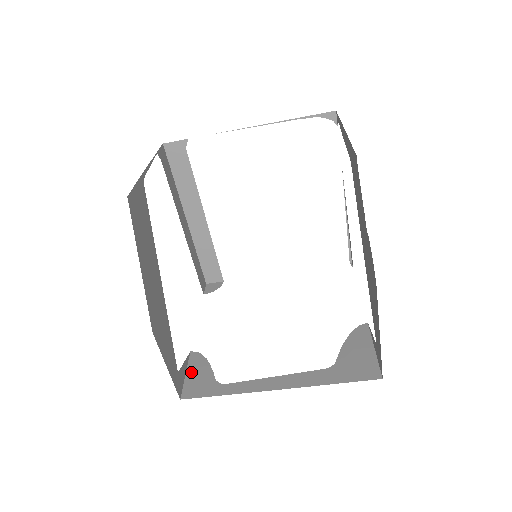
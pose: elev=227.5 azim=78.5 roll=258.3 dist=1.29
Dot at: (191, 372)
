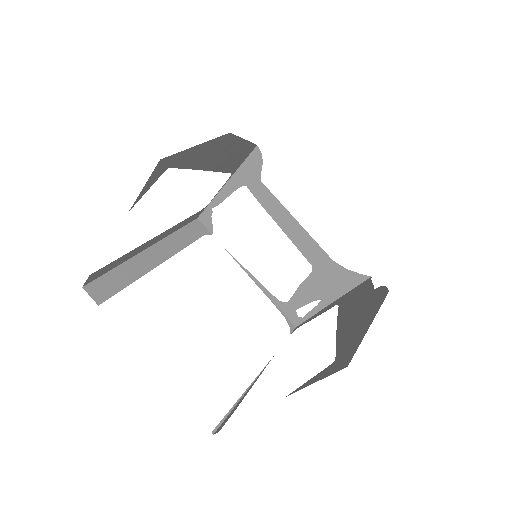
Dot at: occluded
